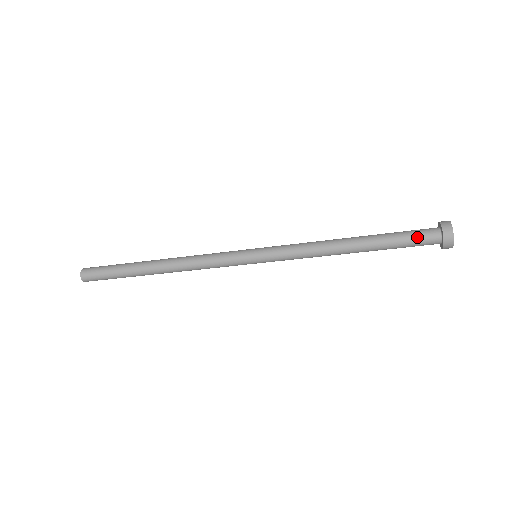
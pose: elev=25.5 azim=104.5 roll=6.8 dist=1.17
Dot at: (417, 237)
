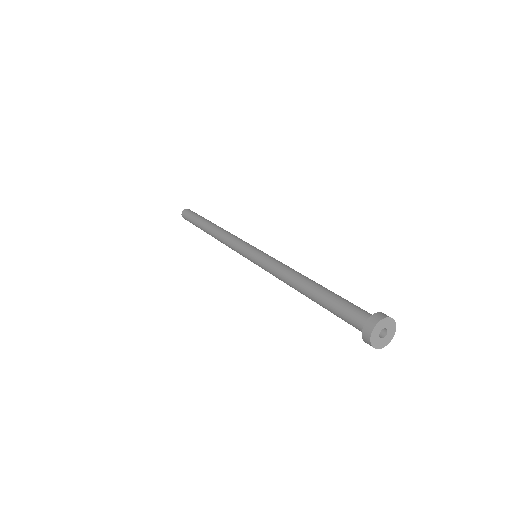
Dot at: (348, 317)
